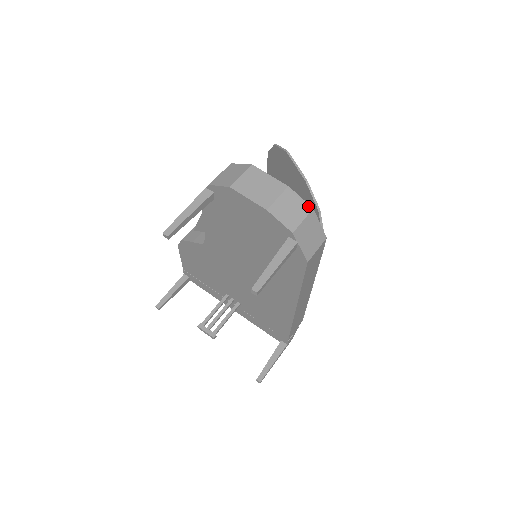
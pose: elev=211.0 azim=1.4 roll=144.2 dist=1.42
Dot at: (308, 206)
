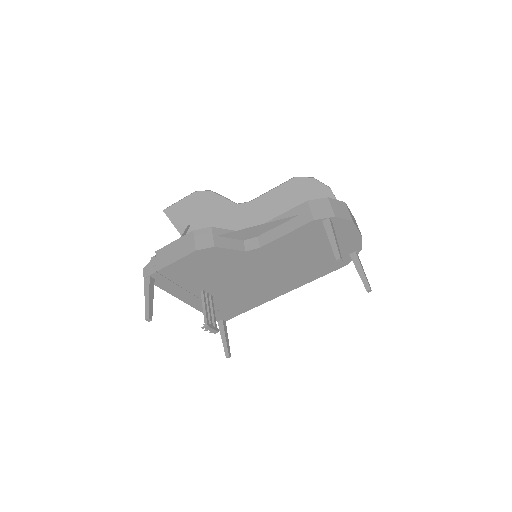
Dot at: occluded
